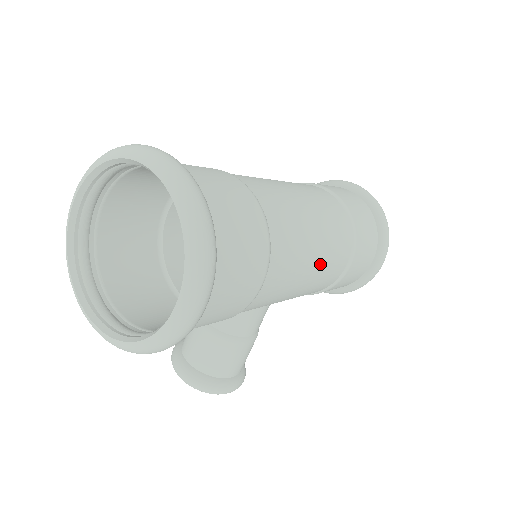
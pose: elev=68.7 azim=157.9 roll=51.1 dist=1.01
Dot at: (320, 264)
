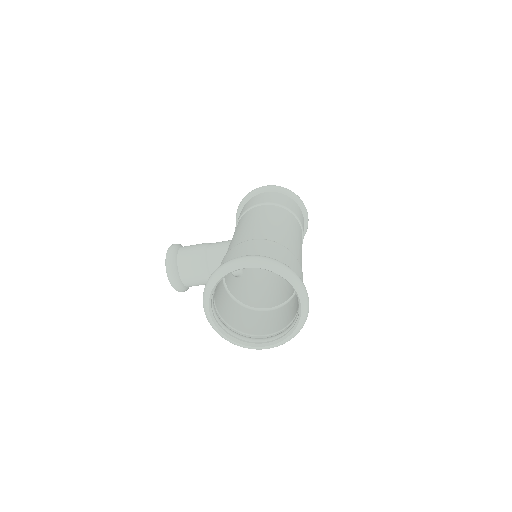
Dot at: occluded
